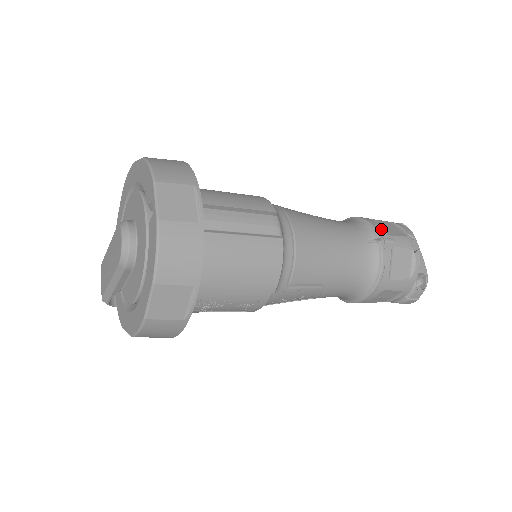
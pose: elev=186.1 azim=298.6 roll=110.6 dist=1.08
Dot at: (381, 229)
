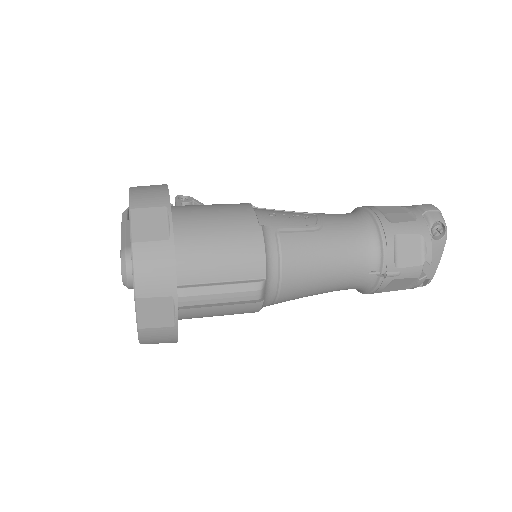
Dot at: (392, 261)
